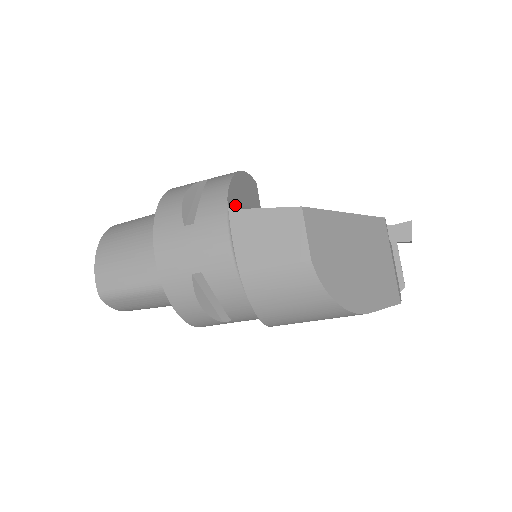
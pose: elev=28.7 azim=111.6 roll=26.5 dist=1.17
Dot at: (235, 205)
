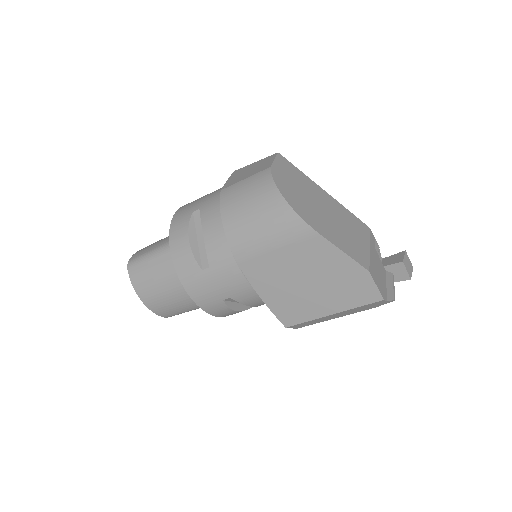
Dot at: occluded
